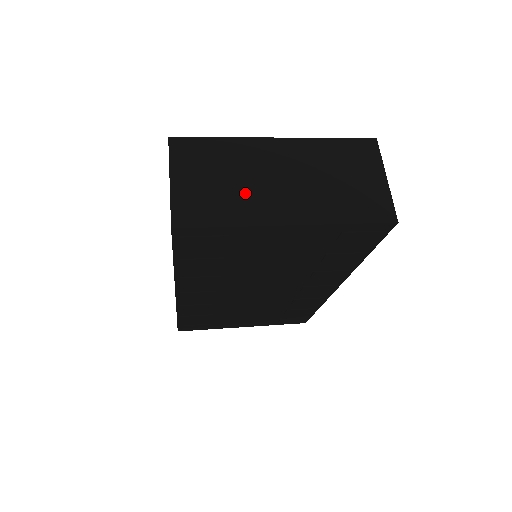
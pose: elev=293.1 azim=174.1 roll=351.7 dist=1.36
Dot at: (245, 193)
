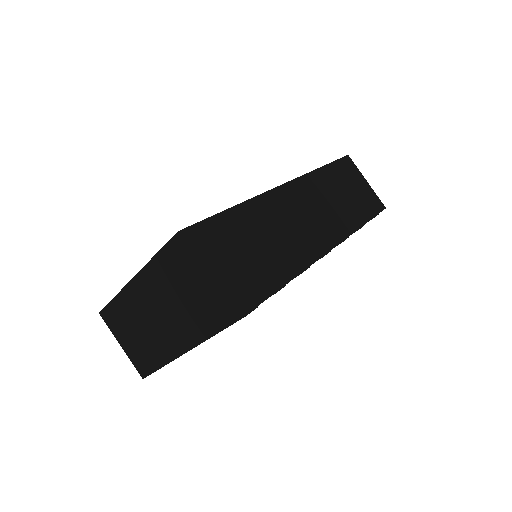
Dot at: (150, 339)
